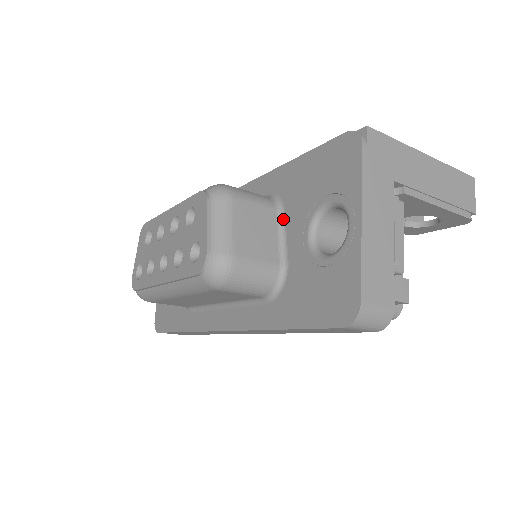
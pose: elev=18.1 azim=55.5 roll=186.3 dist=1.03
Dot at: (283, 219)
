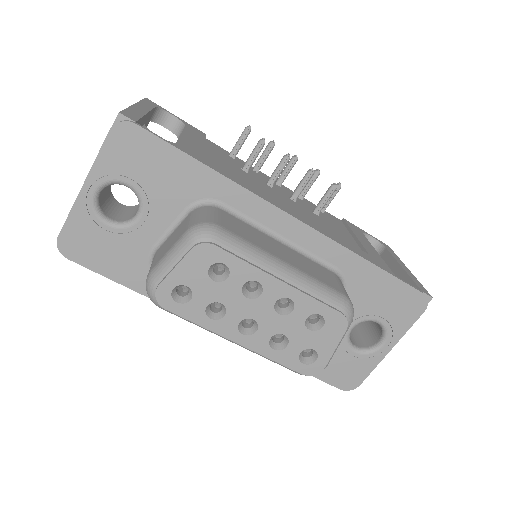
Dot at: occluded
